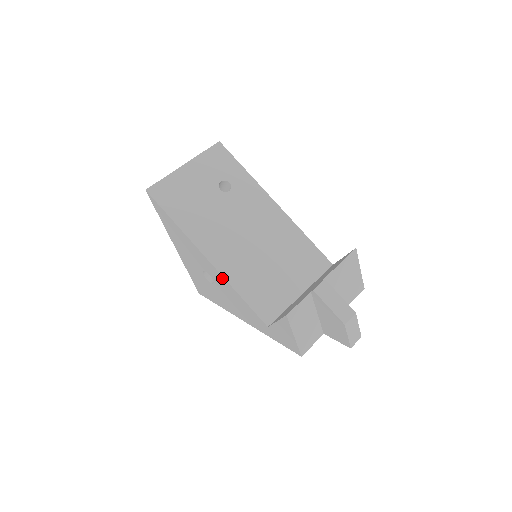
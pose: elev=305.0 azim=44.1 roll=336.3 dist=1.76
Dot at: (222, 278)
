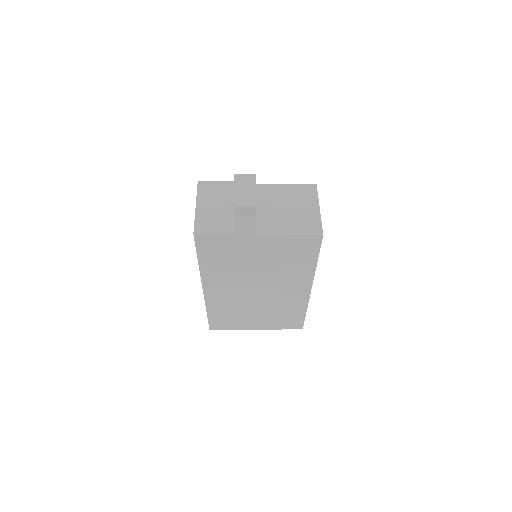
Dot at: occluded
